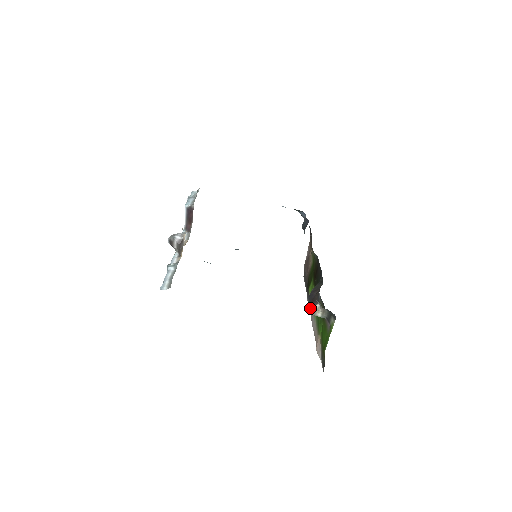
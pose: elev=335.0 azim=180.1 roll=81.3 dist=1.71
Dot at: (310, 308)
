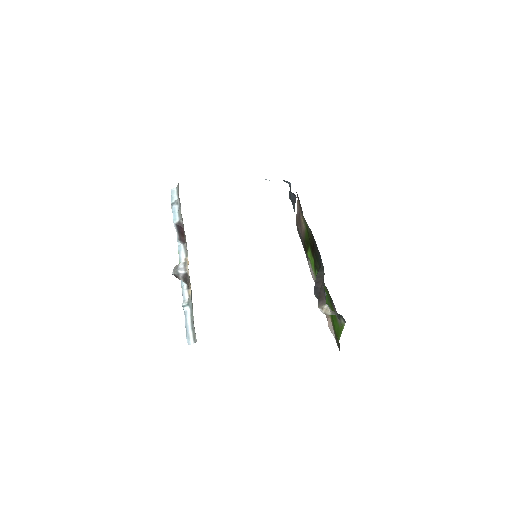
Dot at: (319, 307)
